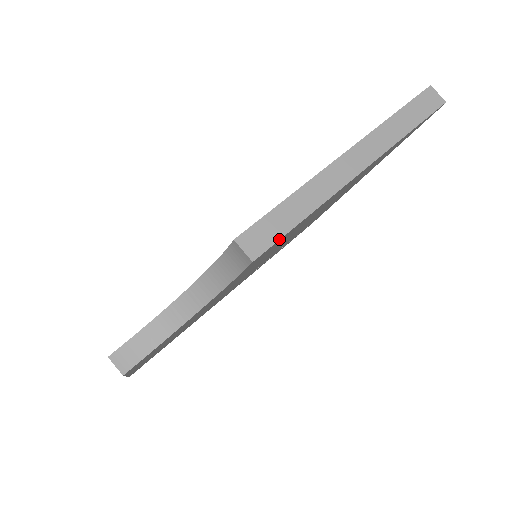
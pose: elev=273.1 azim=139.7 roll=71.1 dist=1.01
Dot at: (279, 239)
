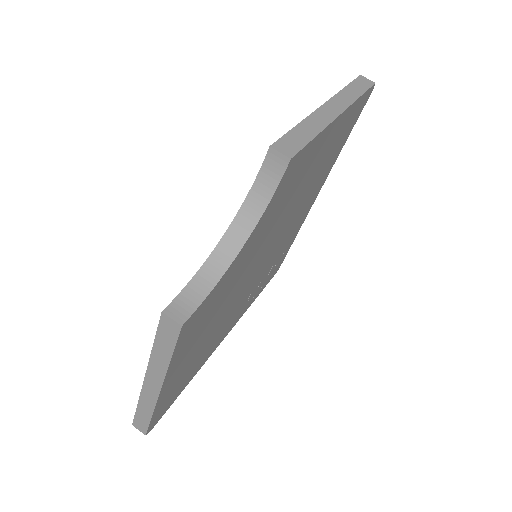
Dot at: (303, 147)
